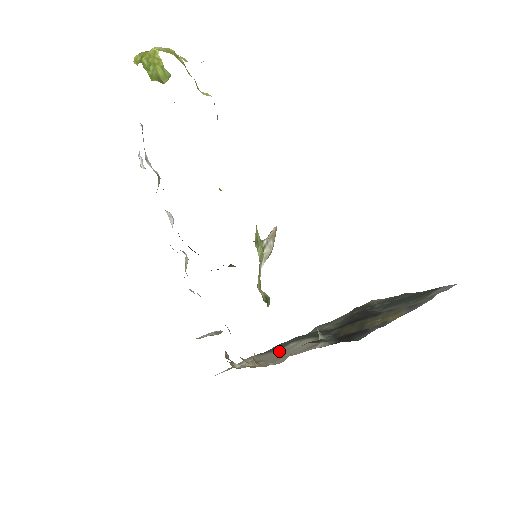
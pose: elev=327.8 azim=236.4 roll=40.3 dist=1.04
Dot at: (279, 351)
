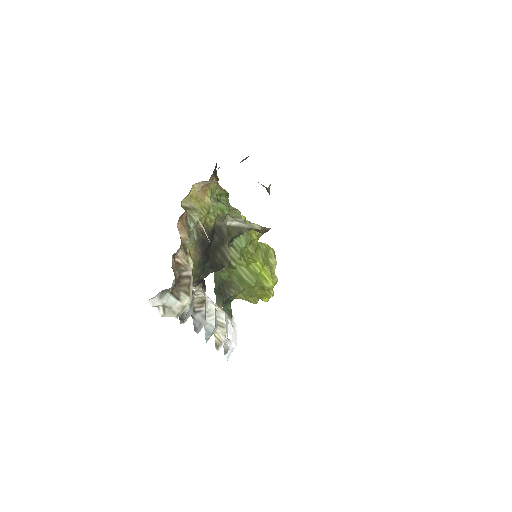
Dot at: occluded
